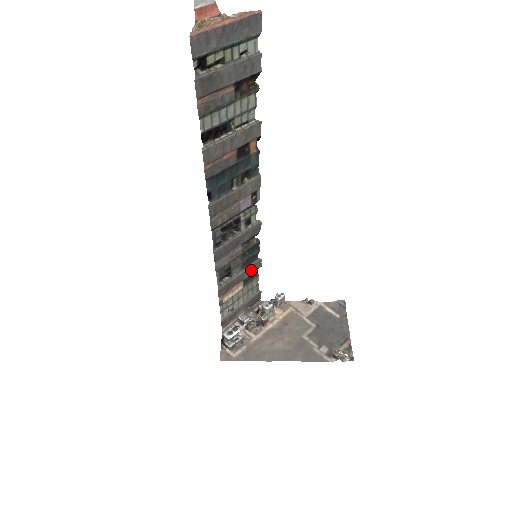
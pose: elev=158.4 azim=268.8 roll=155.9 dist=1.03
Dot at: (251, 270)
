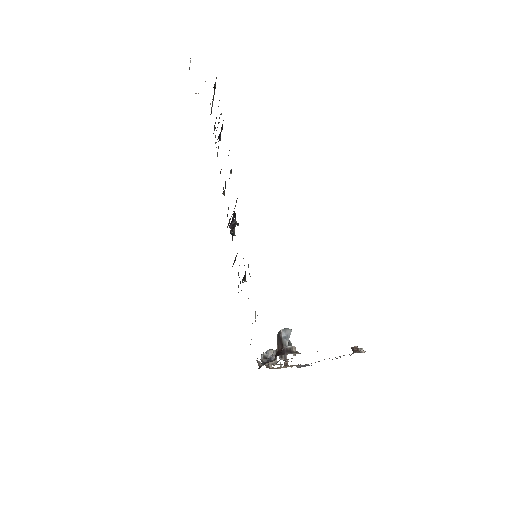
Dot at: occluded
